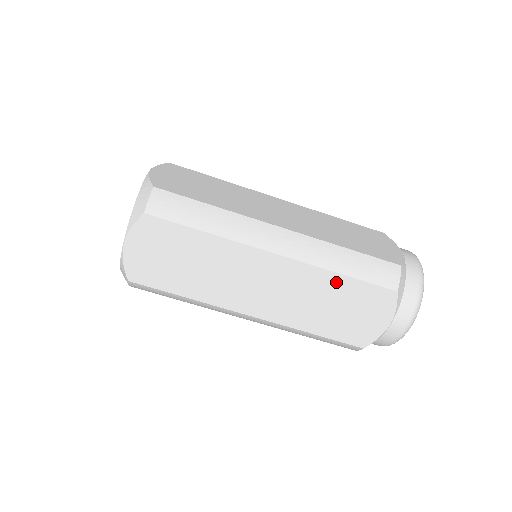
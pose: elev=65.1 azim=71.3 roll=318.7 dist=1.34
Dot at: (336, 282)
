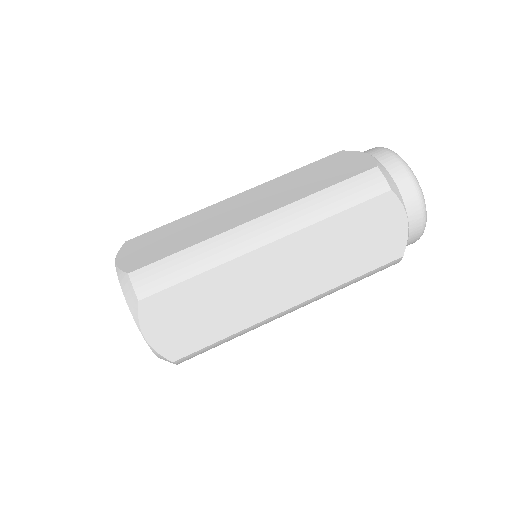
Dot at: (295, 174)
